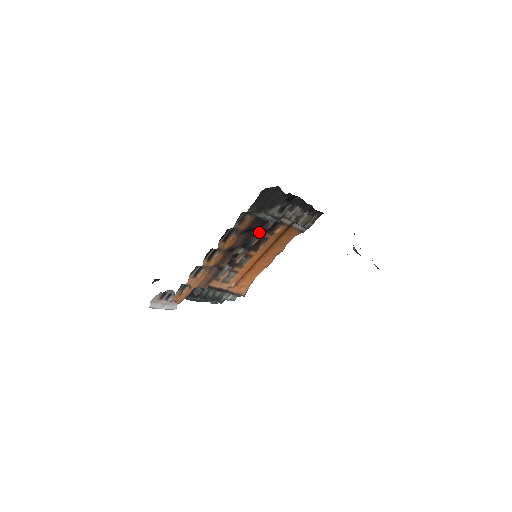
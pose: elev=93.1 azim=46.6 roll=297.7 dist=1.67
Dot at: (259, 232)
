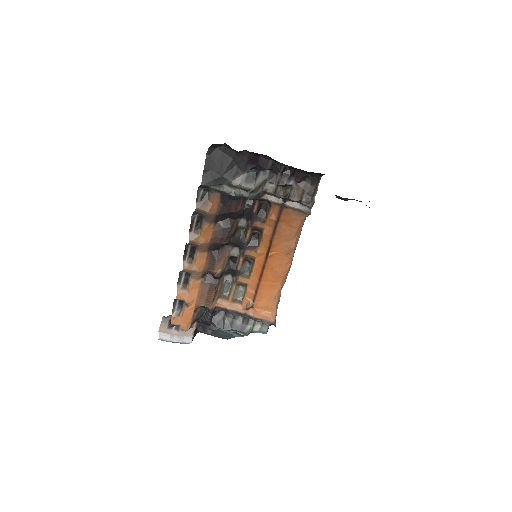
Dot at: (246, 221)
